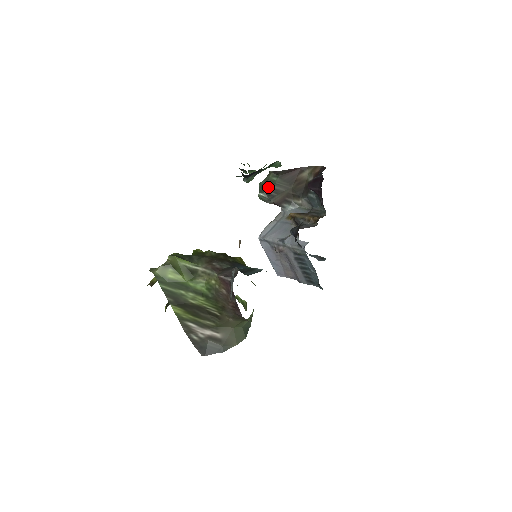
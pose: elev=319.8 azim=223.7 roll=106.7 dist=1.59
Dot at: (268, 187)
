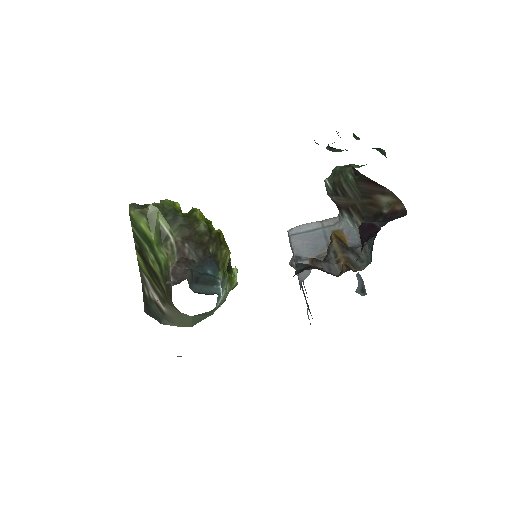
Dot at: (339, 180)
